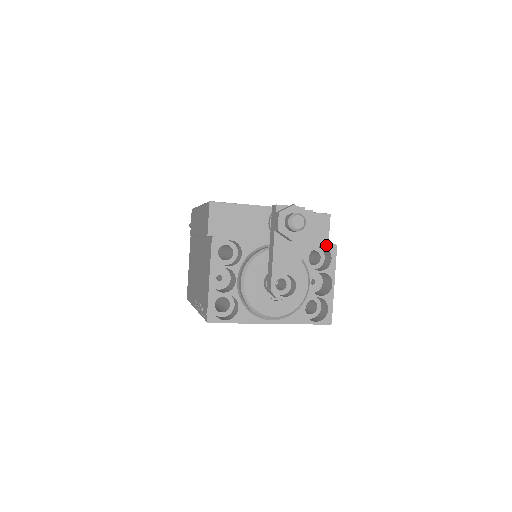
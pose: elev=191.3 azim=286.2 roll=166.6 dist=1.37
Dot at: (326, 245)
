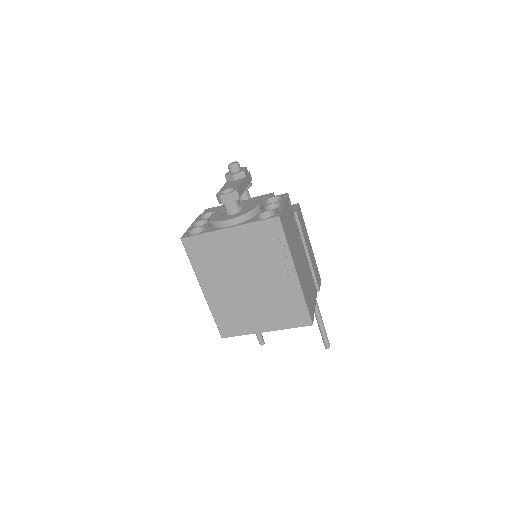
Dot at: (279, 195)
